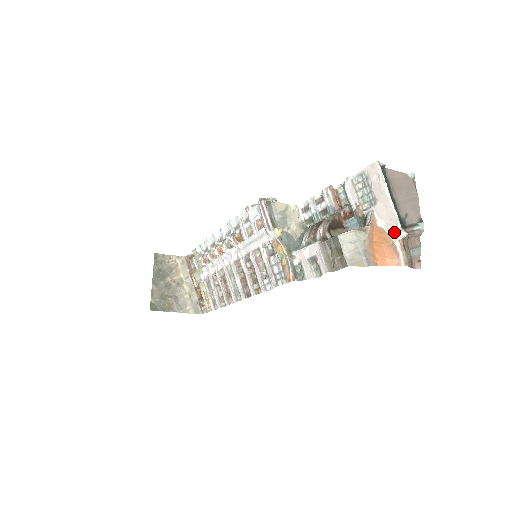
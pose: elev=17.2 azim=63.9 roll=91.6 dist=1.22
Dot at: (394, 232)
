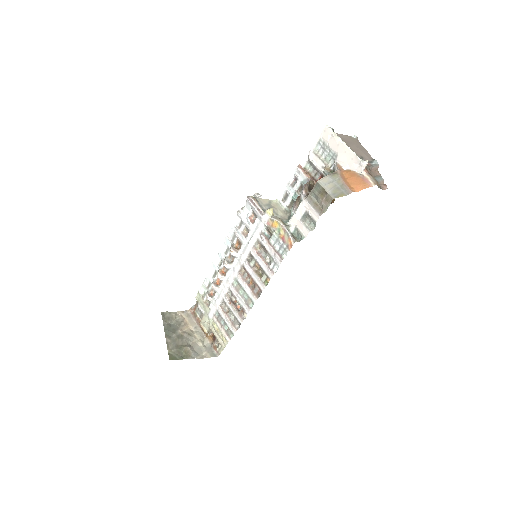
Dot at: (358, 167)
